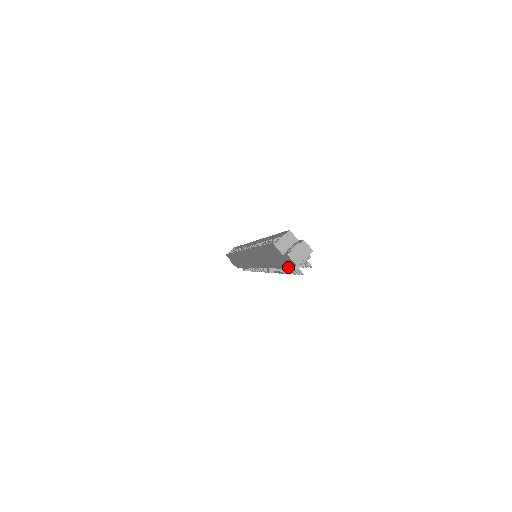
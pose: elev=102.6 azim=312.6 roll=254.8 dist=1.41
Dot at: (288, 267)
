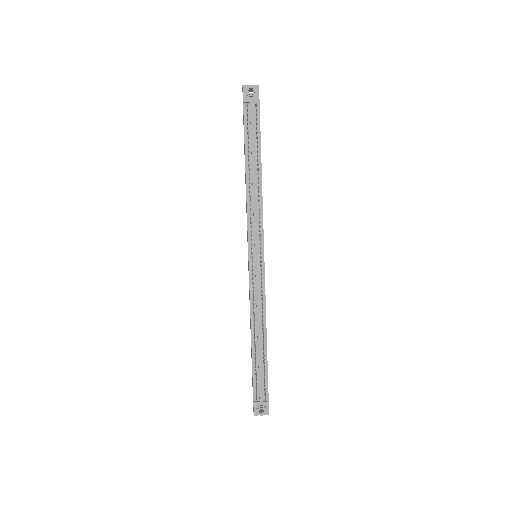
Dot at: (243, 114)
